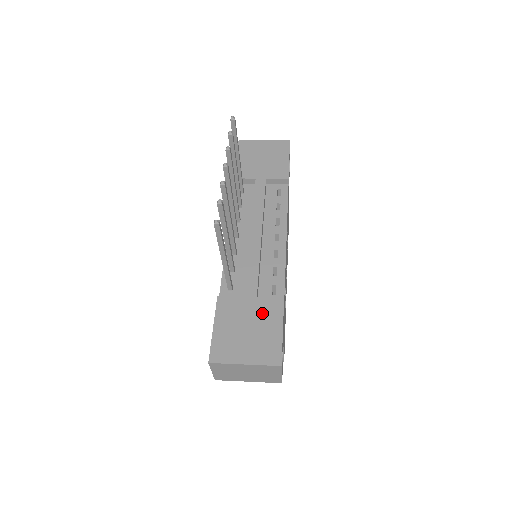
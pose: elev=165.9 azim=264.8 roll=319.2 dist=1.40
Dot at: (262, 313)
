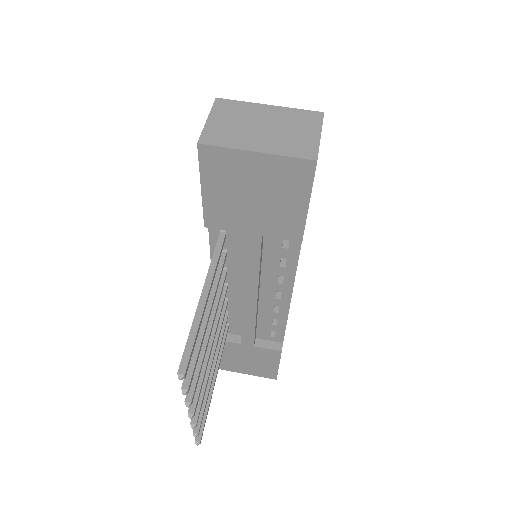
Dot at: (260, 356)
